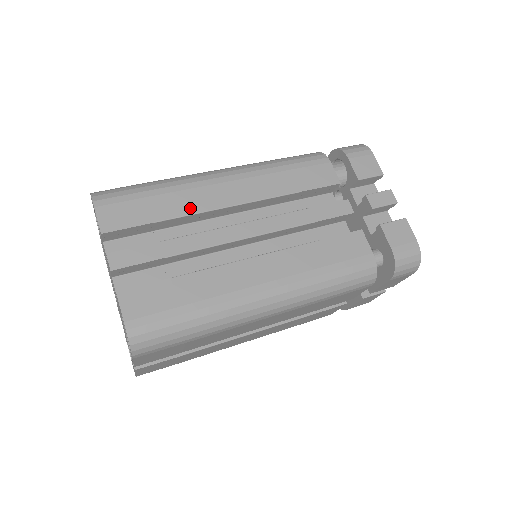
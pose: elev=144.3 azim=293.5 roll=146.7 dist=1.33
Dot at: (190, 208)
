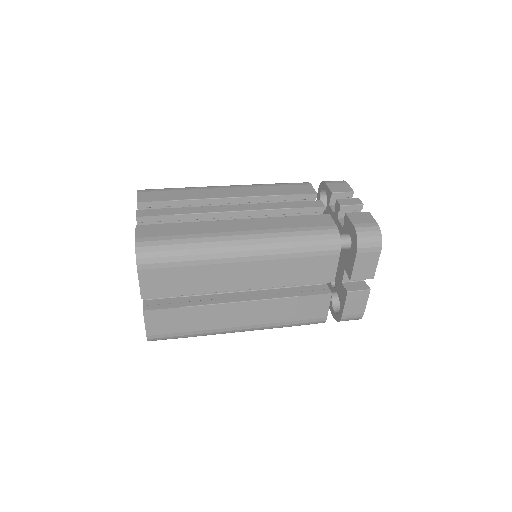
Dot at: (200, 196)
